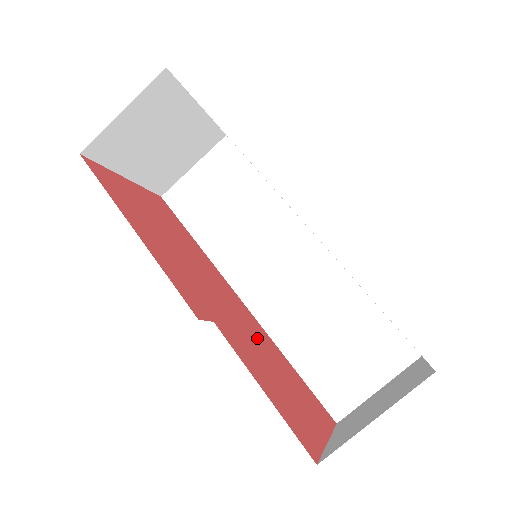
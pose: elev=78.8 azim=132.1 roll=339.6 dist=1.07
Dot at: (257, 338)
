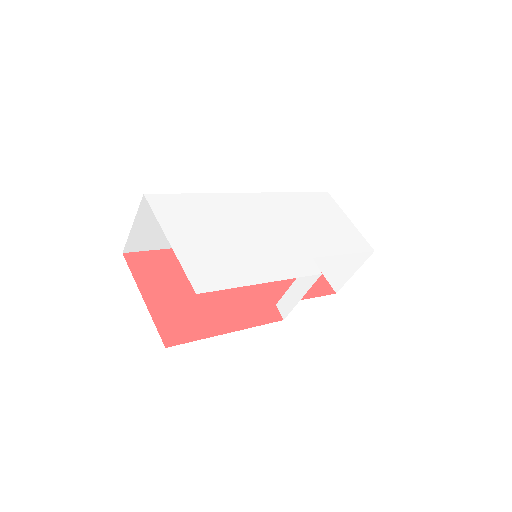
Dot at: occluded
